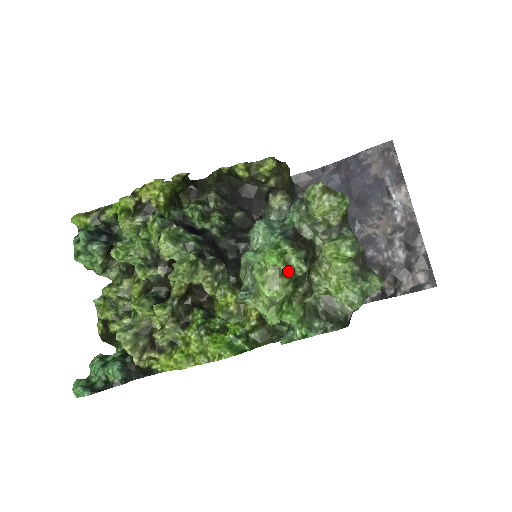
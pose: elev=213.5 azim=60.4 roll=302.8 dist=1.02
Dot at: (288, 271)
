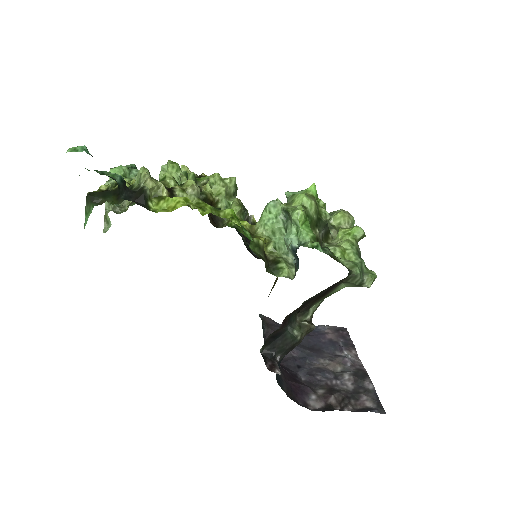
Dot at: (318, 208)
